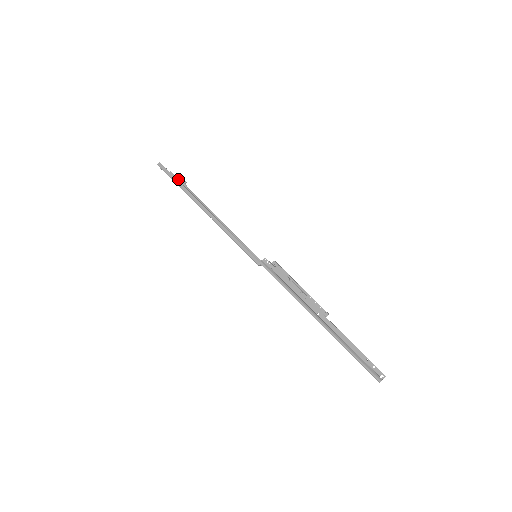
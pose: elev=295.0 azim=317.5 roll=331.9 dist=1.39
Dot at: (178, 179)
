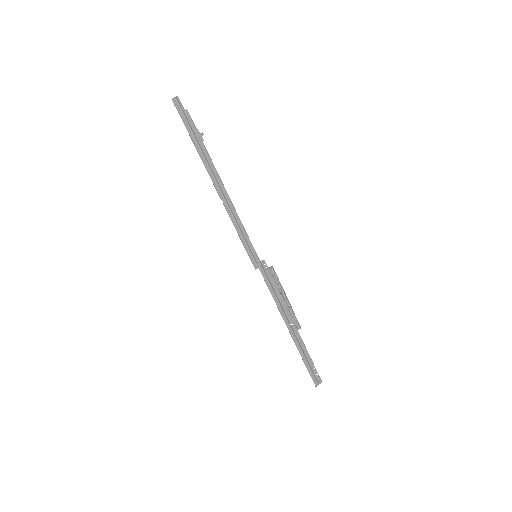
Dot at: (194, 126)
